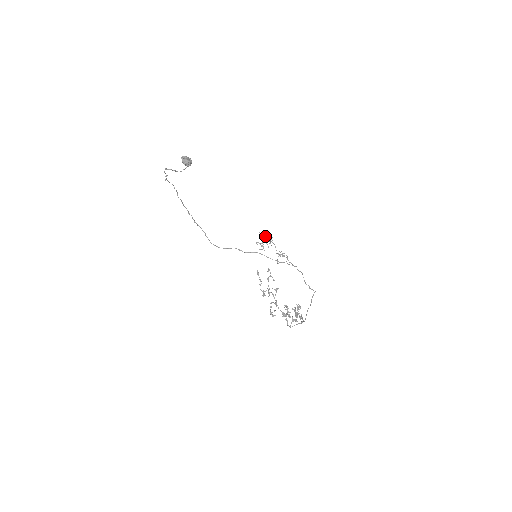
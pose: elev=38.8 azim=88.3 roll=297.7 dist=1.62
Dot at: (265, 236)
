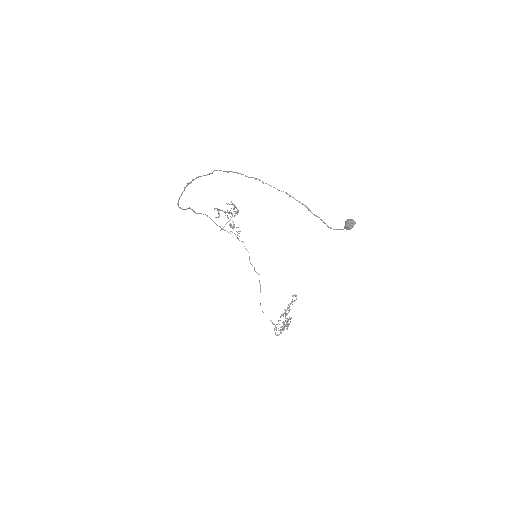
Dot at: occluded
